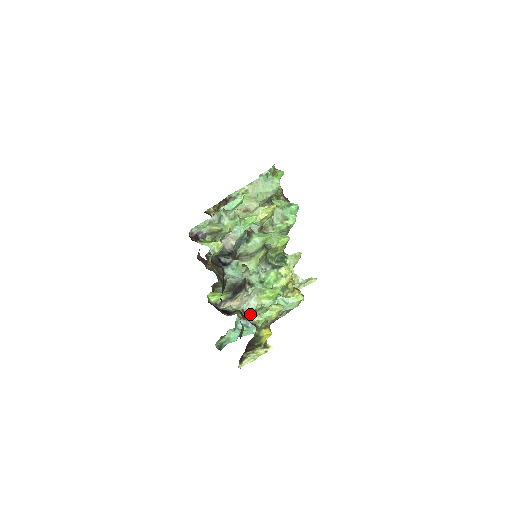
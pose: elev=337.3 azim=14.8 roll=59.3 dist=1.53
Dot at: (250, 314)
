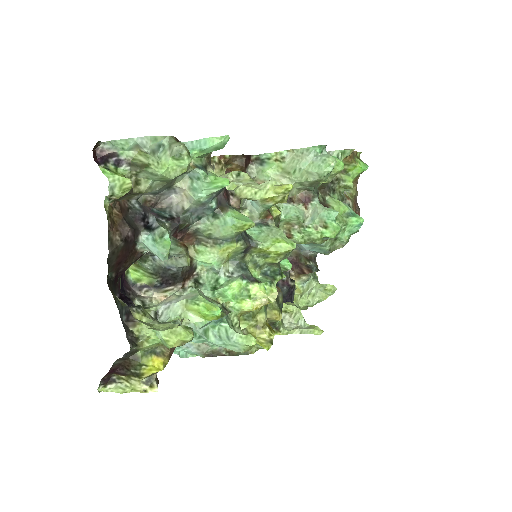
Dot at: (154, 322)
